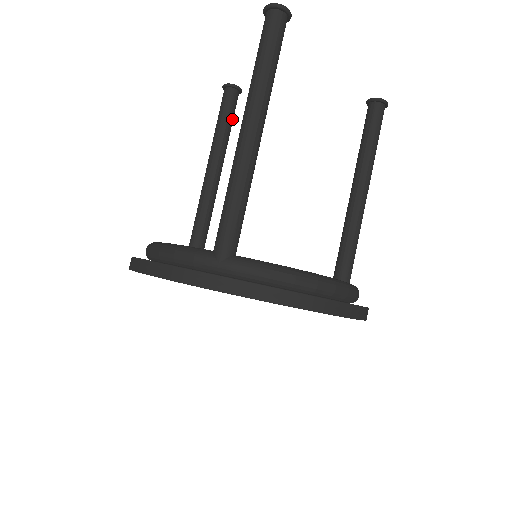
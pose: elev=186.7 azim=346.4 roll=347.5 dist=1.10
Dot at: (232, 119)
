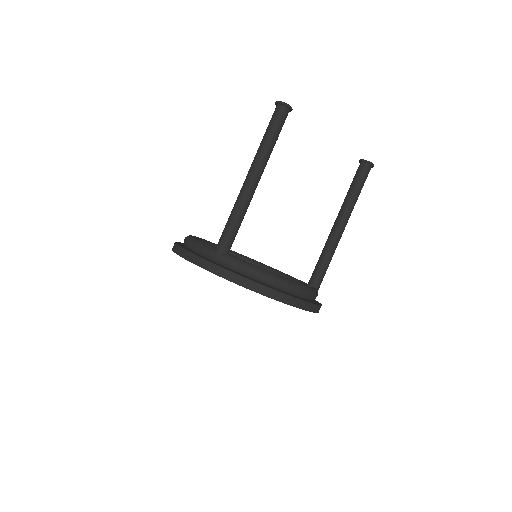
Dot at: occluded
